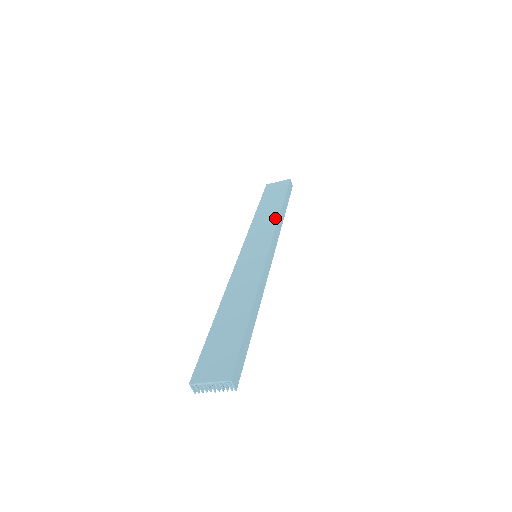
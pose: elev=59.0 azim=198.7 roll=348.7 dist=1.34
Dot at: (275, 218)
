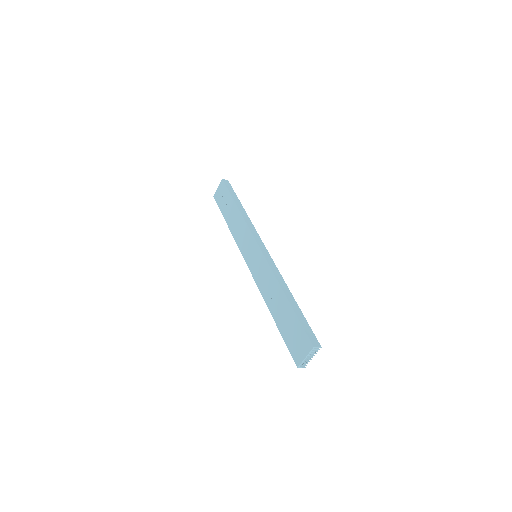
Dot at: (241, 220)
